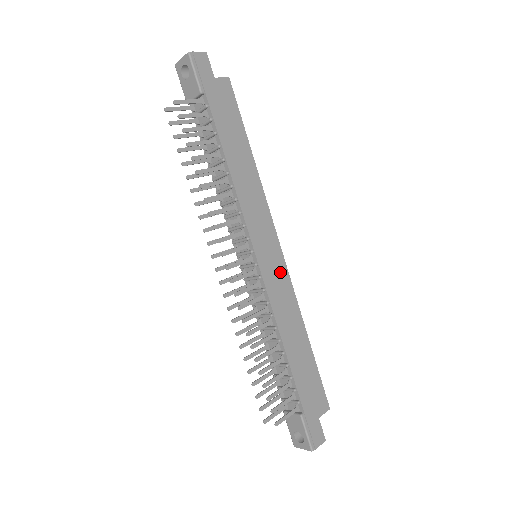
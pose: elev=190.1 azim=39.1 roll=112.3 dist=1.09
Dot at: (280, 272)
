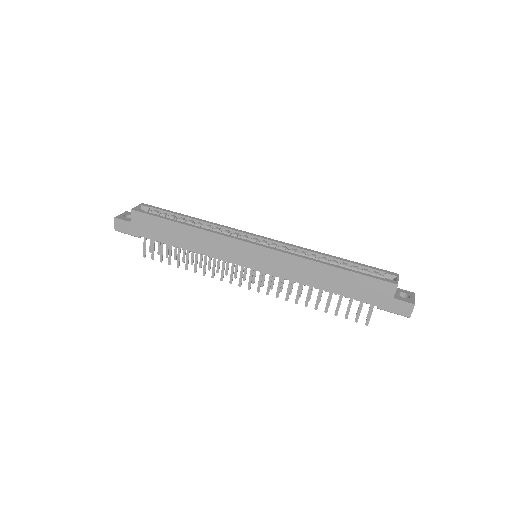
Dot at: (271, 257)
